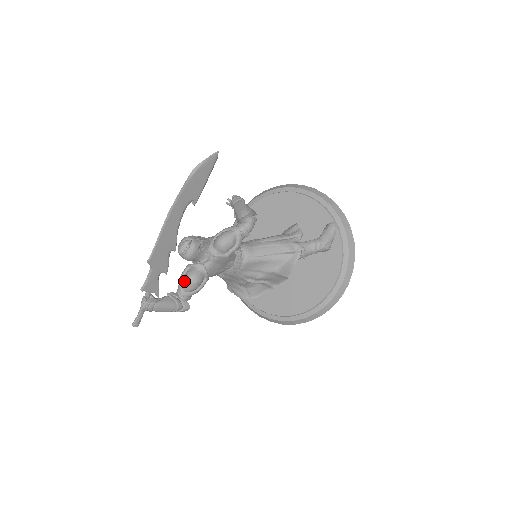
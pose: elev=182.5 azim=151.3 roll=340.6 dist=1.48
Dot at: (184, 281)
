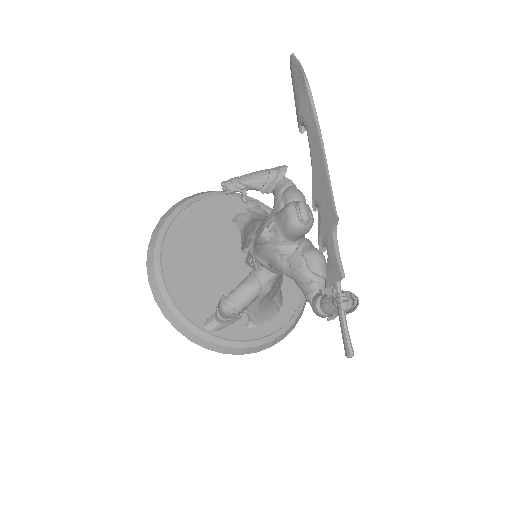
Dot at: (318, 264)
